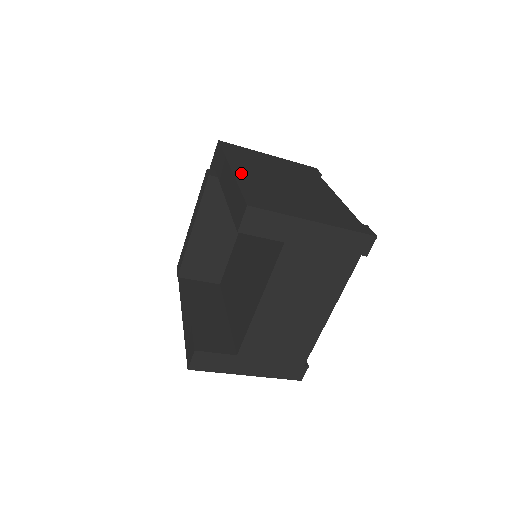
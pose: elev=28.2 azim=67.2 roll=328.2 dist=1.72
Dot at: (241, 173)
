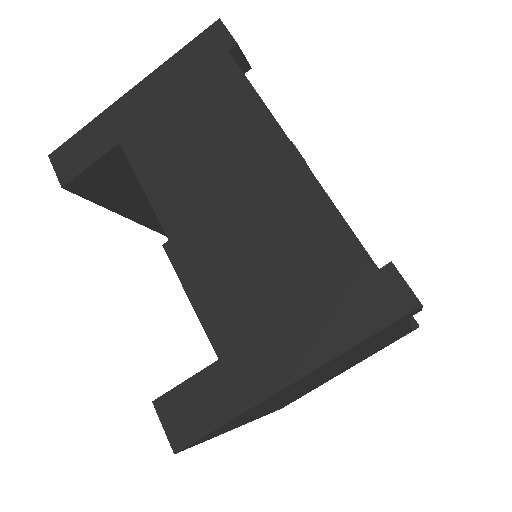
Dot at: occluded
